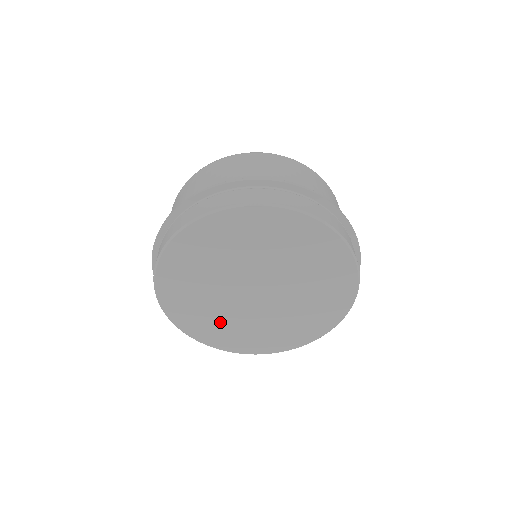
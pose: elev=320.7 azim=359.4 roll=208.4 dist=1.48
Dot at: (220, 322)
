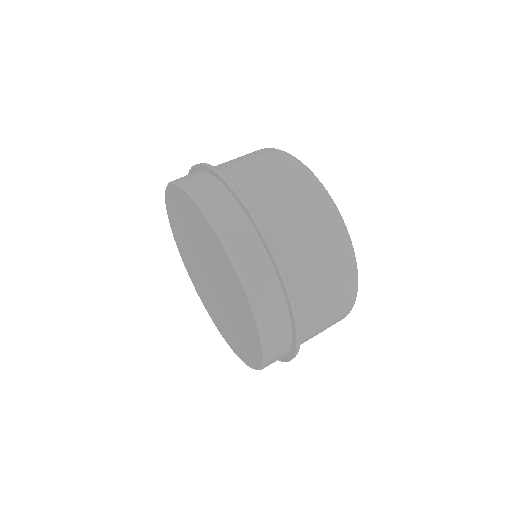
Dot at: (199, 282)
